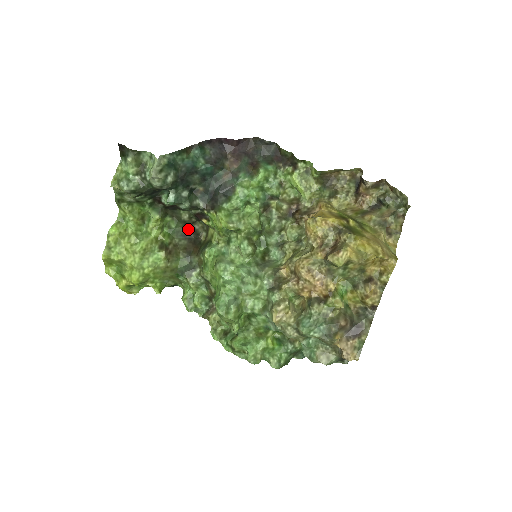
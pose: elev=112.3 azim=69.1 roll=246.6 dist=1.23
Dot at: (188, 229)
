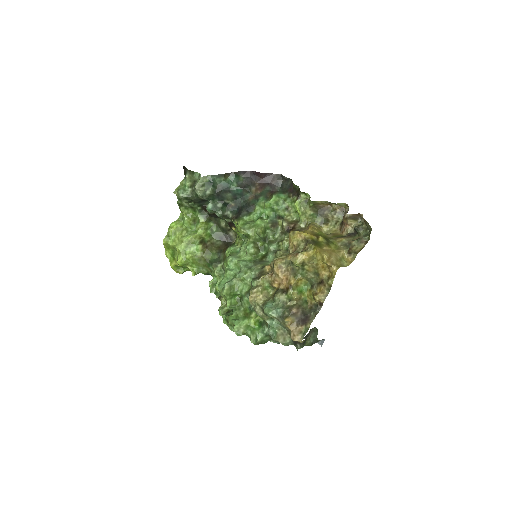
Dot at: (225, 234)
